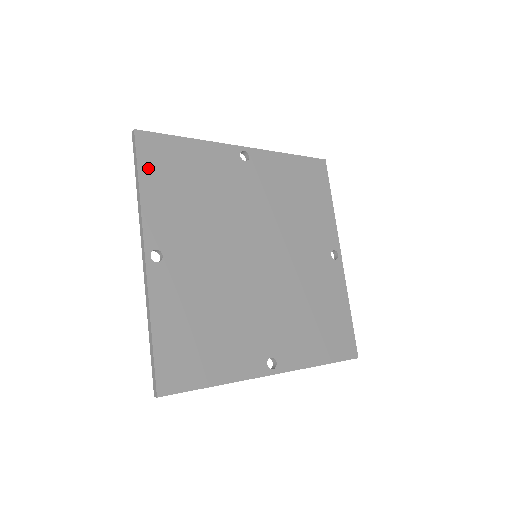
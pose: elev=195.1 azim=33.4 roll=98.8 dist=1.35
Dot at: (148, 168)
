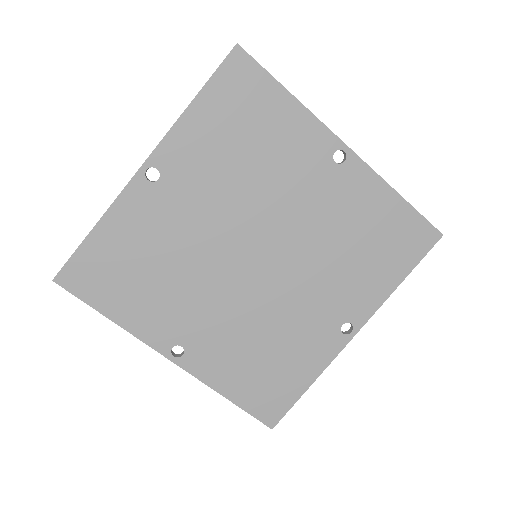
Dot at: (217, 91)
